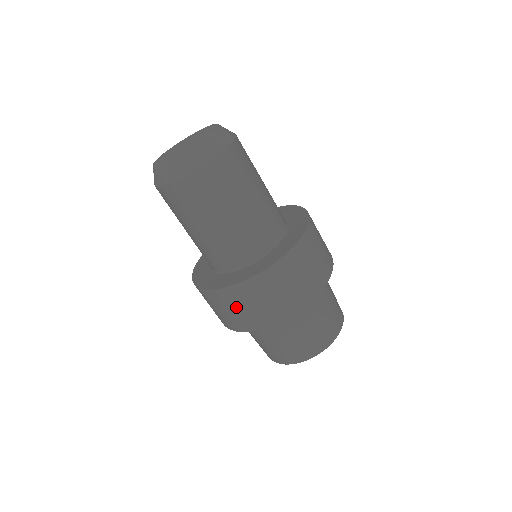
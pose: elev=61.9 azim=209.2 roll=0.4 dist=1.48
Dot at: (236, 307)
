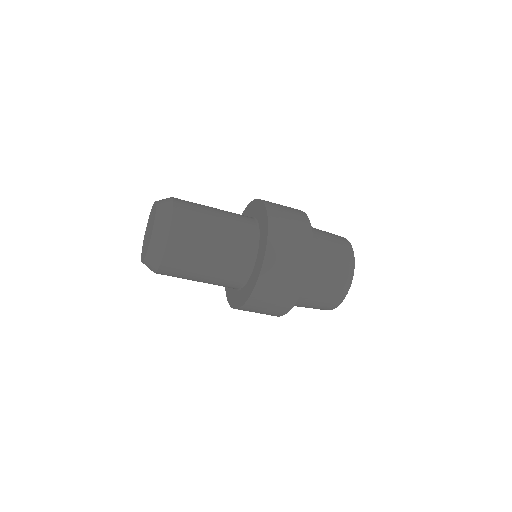
Dot at: (274, 291)
